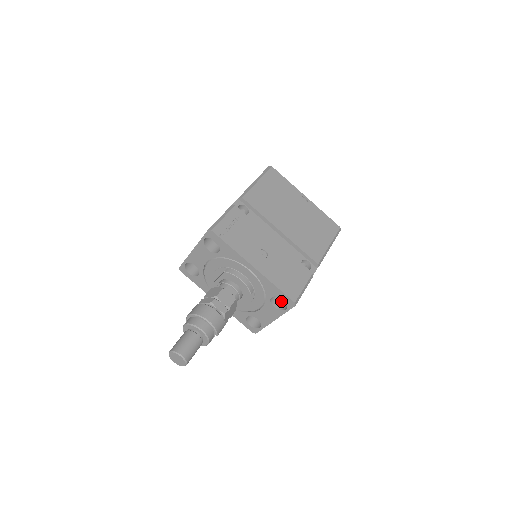
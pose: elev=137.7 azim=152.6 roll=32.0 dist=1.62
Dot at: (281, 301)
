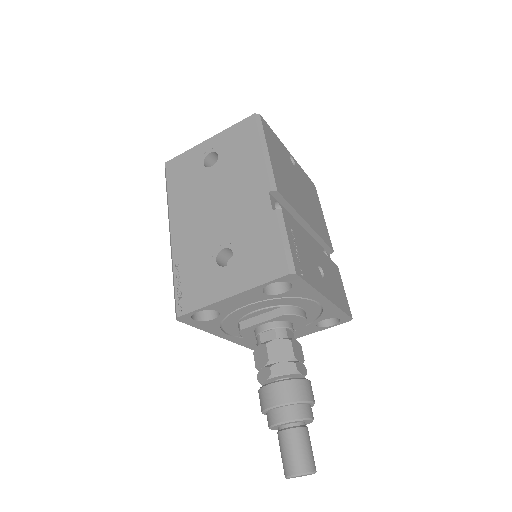
Dot at: occluded
